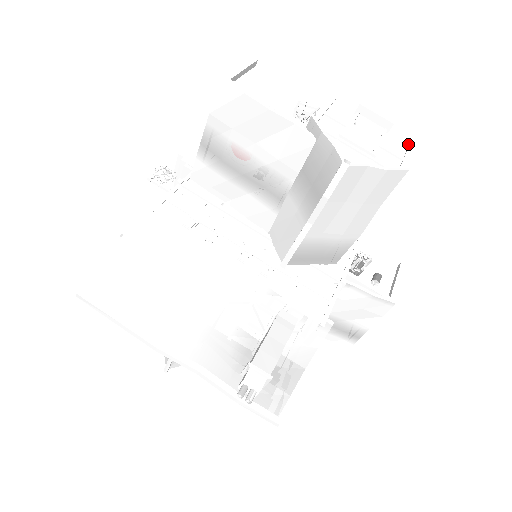
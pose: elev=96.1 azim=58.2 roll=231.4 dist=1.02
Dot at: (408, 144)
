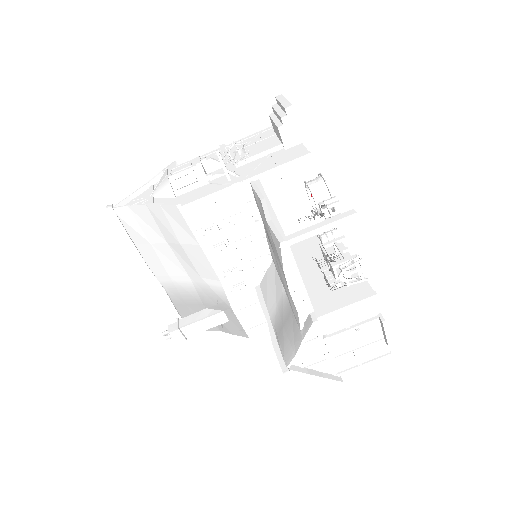
Dot at: (389, 352)
